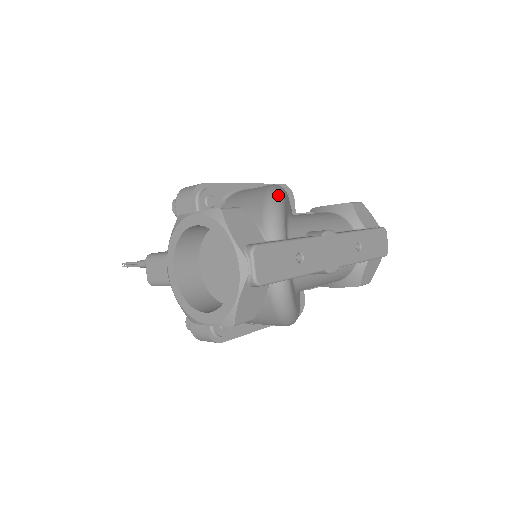
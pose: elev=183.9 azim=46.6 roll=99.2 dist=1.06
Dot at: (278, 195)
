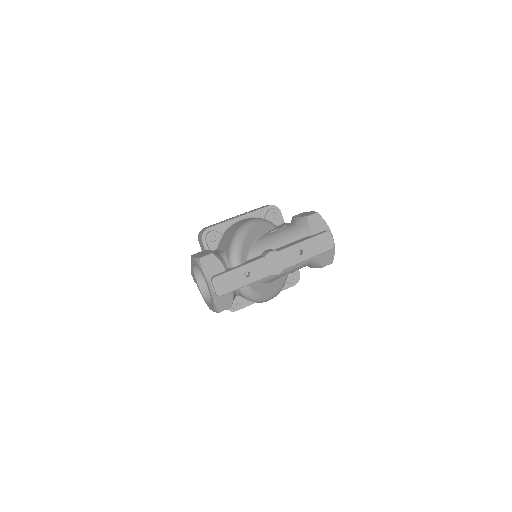
Dot at: (239, 236)
